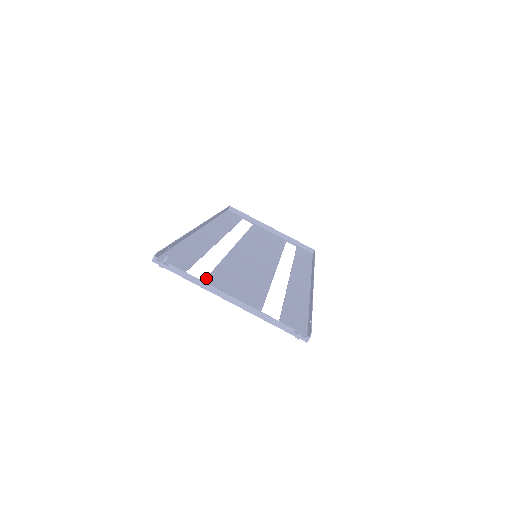
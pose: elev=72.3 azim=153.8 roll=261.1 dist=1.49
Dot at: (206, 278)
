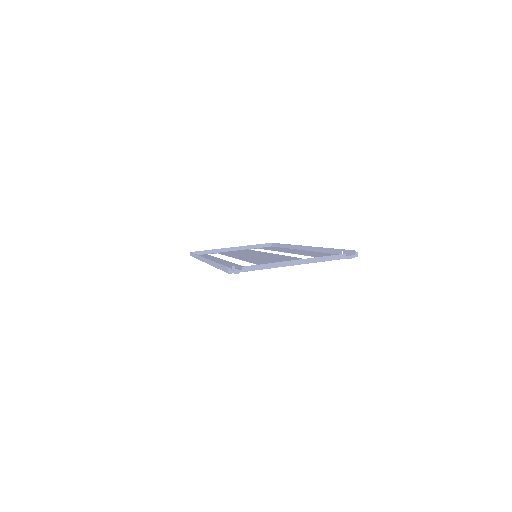
Dot at: occluded
